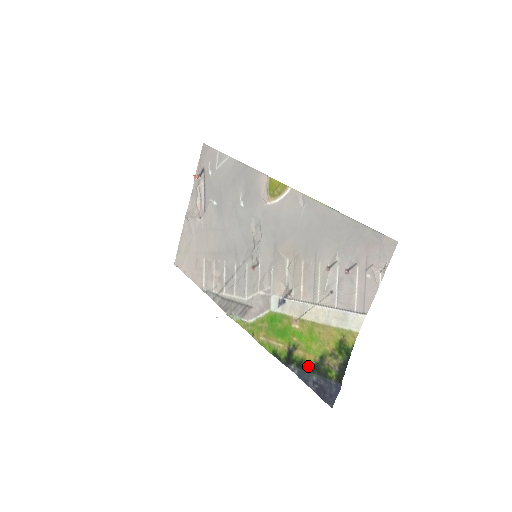
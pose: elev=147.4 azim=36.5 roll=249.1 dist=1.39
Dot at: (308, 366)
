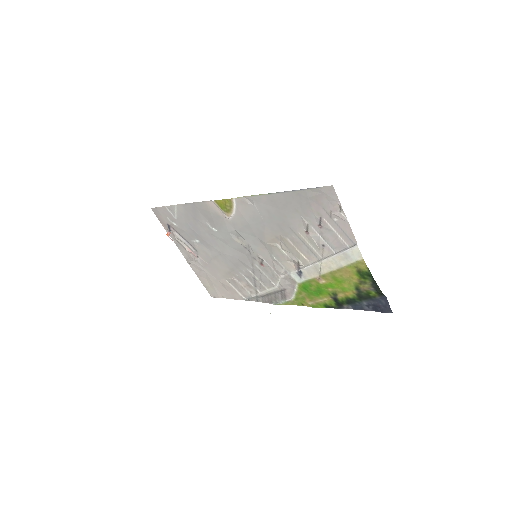
Dot at: (354, 299)
